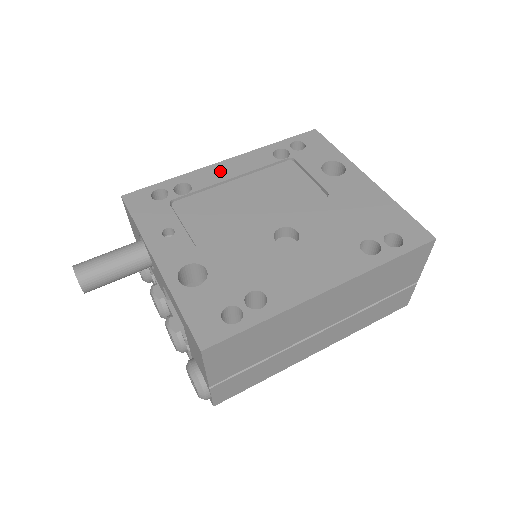
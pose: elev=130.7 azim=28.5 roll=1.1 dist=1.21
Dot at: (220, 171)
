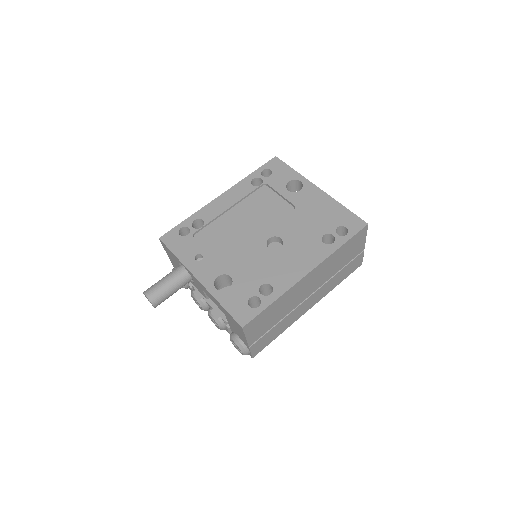
Dot at: (219, 205)
